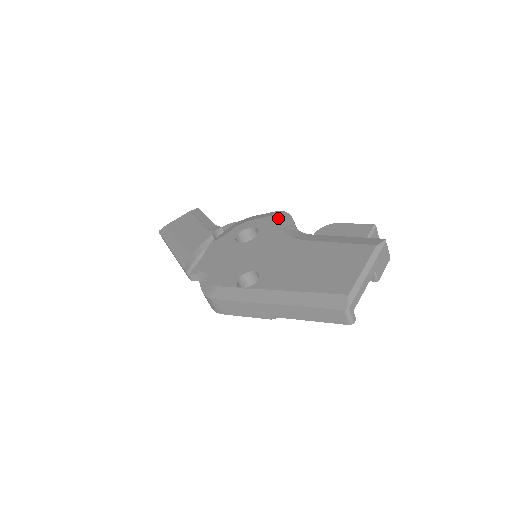
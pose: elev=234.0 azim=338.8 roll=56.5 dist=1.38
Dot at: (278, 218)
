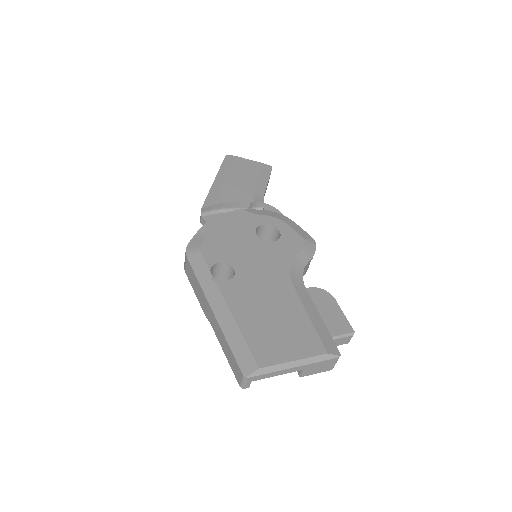
Dot at: (303, 245)
